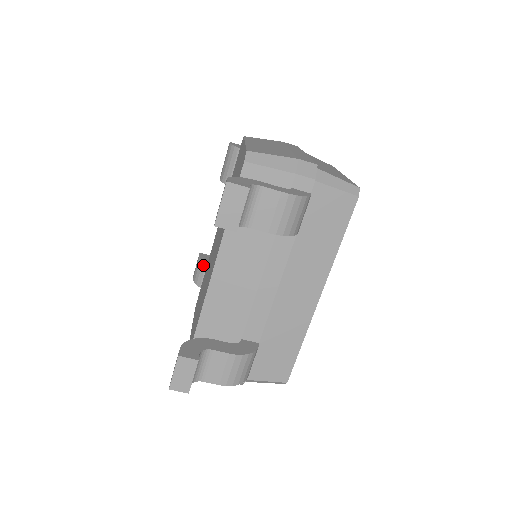
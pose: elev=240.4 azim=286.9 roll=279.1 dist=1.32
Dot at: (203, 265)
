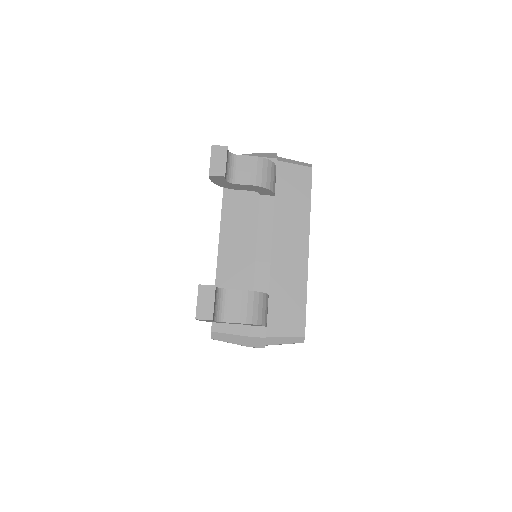
Dot at: occluded
